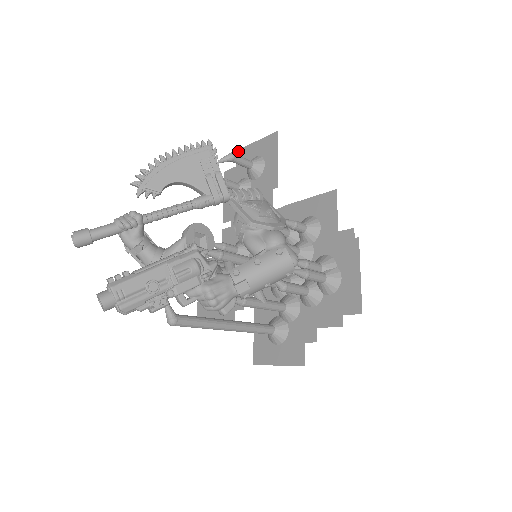
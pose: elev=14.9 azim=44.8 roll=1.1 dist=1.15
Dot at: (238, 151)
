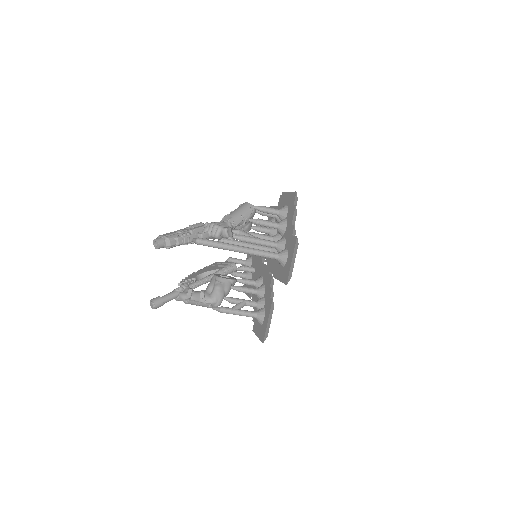
Dot at: occluded
